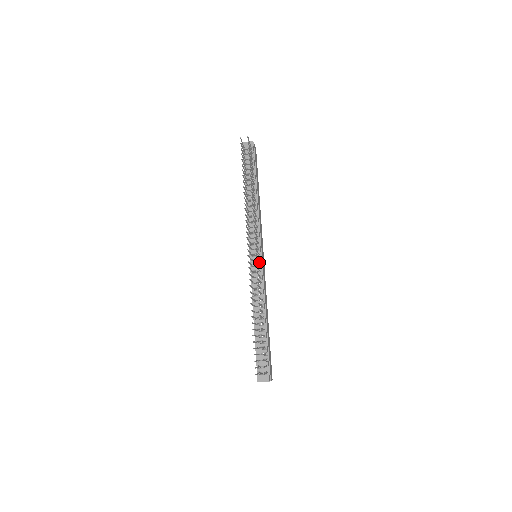
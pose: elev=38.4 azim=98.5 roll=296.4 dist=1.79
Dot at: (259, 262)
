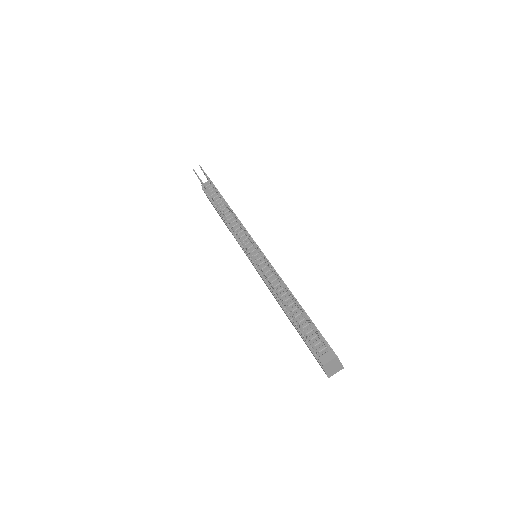
Dot at: occluded
